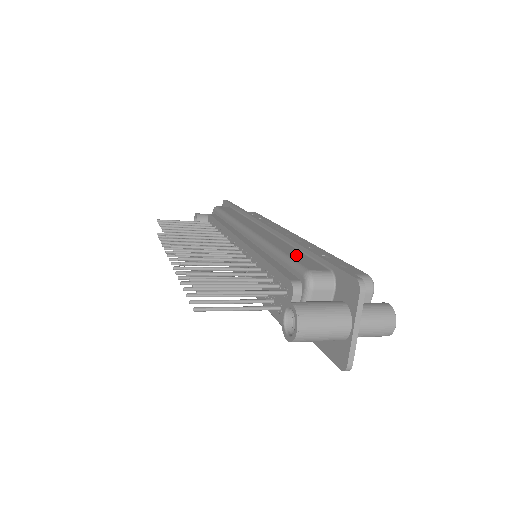
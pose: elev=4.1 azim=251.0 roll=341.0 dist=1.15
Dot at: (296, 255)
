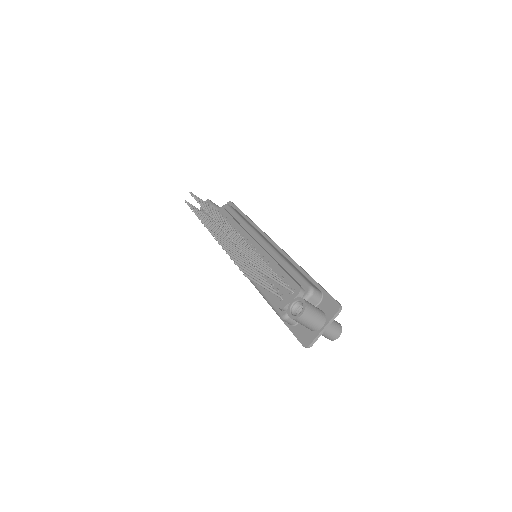
Dot at: (300, 273)
